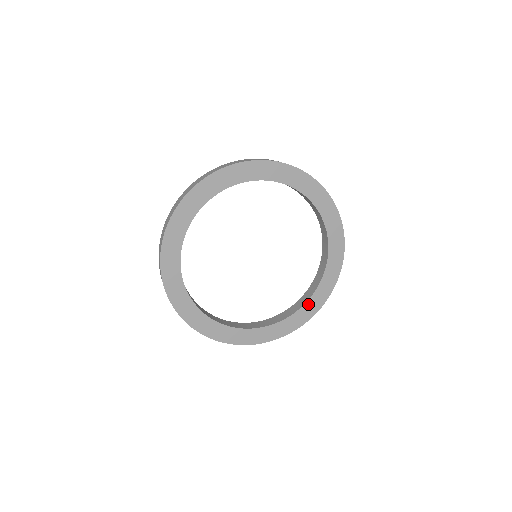
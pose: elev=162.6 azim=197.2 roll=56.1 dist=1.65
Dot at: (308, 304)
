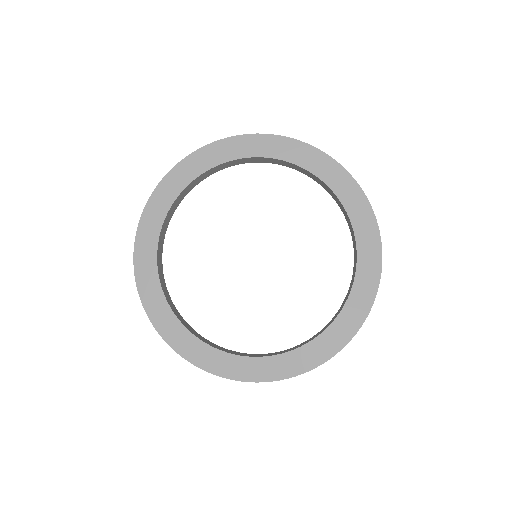
Dot at: (267, 361)
